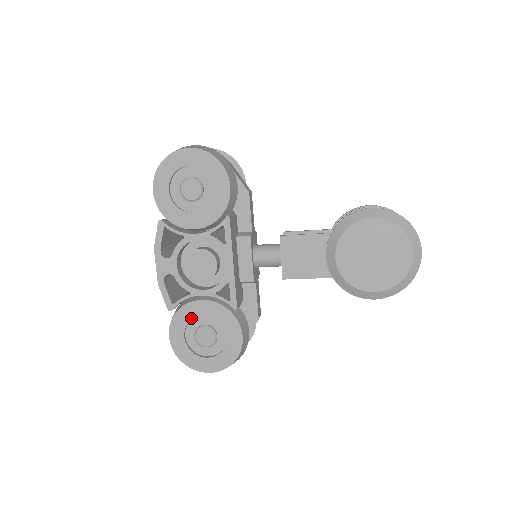
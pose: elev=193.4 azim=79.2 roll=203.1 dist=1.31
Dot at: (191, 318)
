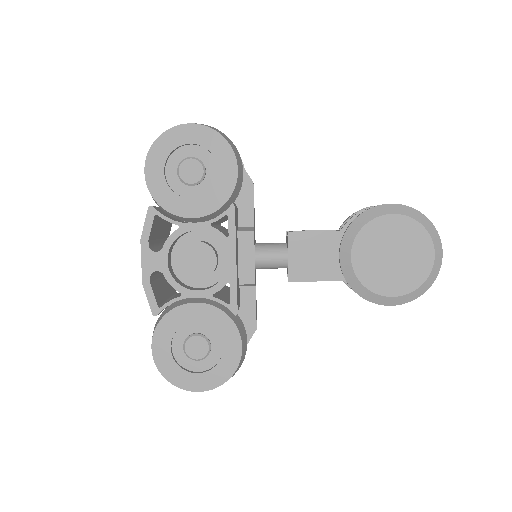
Dot at: (181, 325)
